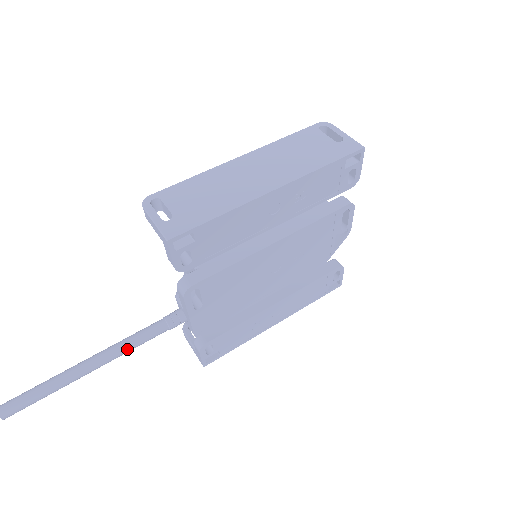
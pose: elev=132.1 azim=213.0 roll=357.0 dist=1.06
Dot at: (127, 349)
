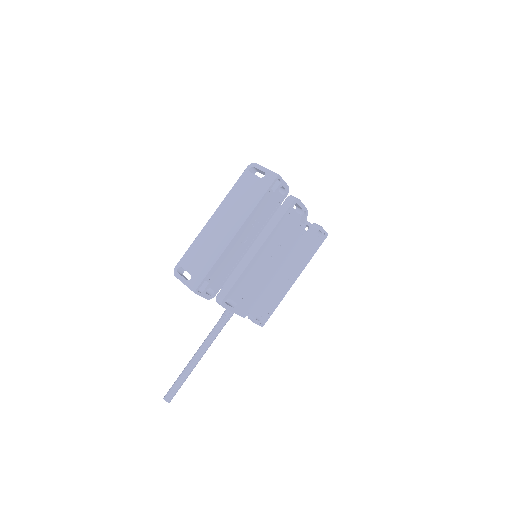
Dot at: (210, 342)
